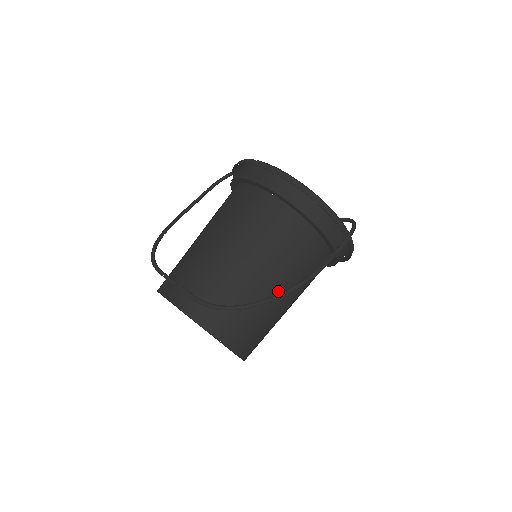
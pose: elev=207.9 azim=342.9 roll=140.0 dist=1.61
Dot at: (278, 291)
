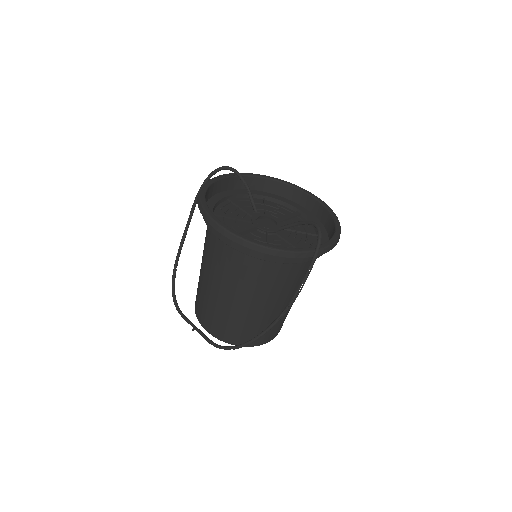
Dot at: (274, 305)
